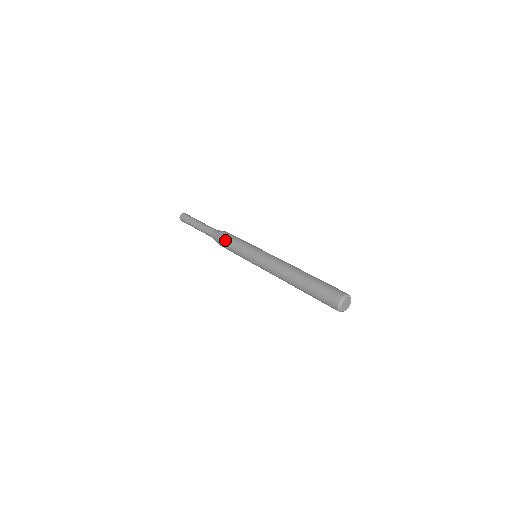
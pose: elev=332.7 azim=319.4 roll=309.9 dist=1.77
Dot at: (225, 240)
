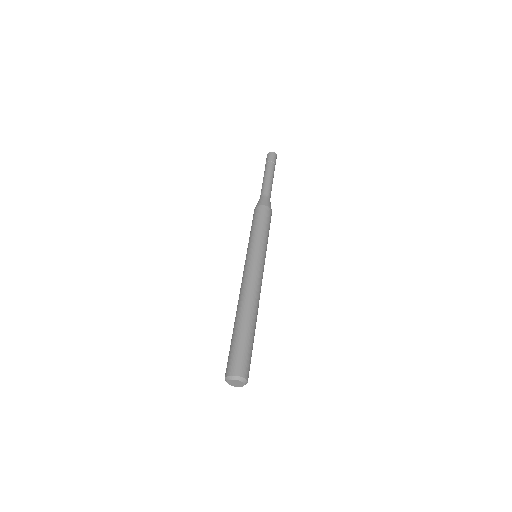
Dot at: (257, 214)
